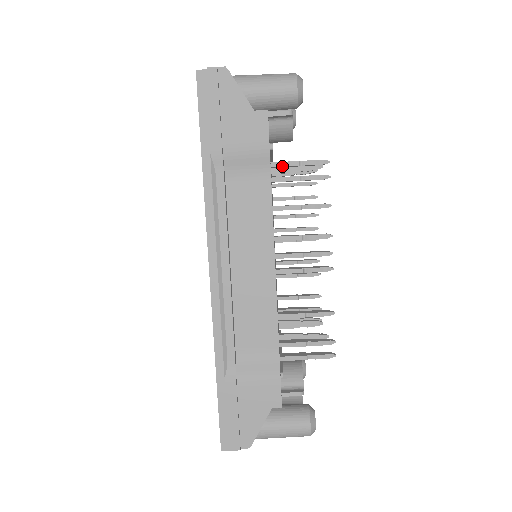
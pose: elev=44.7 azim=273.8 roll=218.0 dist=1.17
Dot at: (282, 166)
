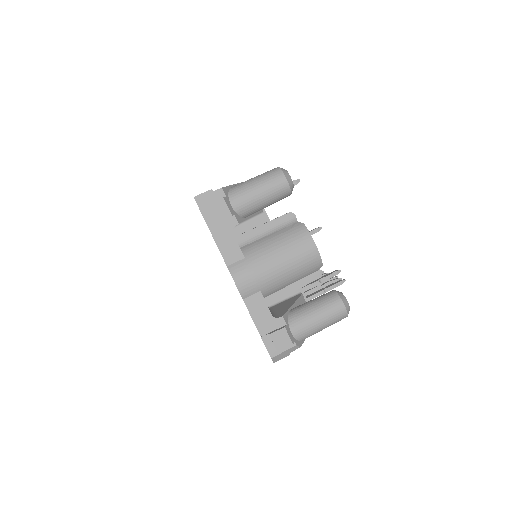
Dot at: occluded
